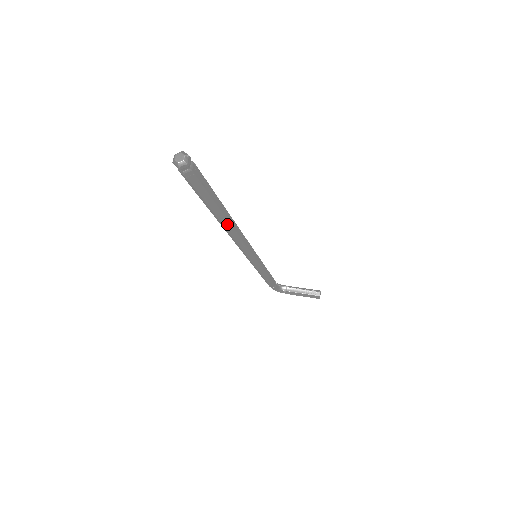
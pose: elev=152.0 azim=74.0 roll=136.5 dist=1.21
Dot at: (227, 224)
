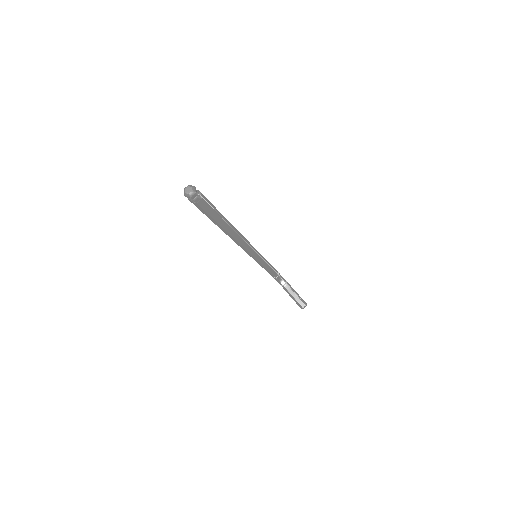
Dot at: (227, 233)
